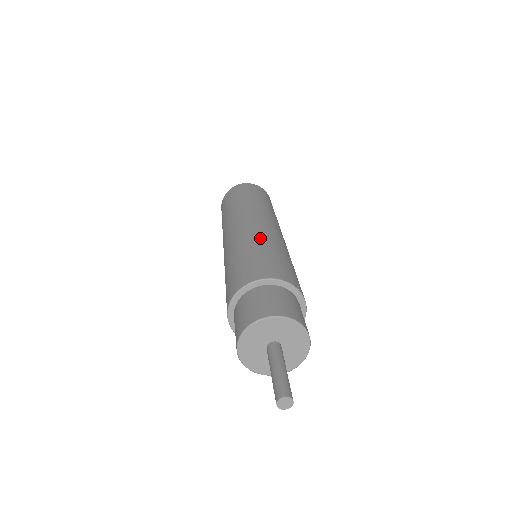
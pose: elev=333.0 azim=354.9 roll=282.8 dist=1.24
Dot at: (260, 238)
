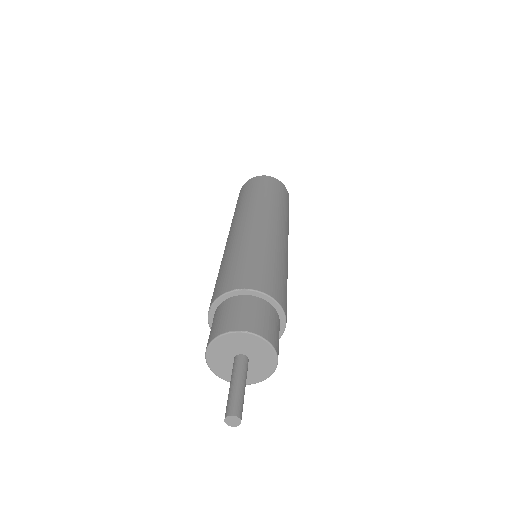
Dot at: (229, 250)
